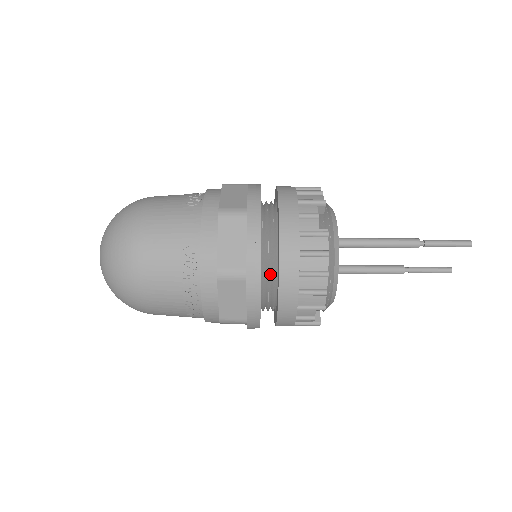
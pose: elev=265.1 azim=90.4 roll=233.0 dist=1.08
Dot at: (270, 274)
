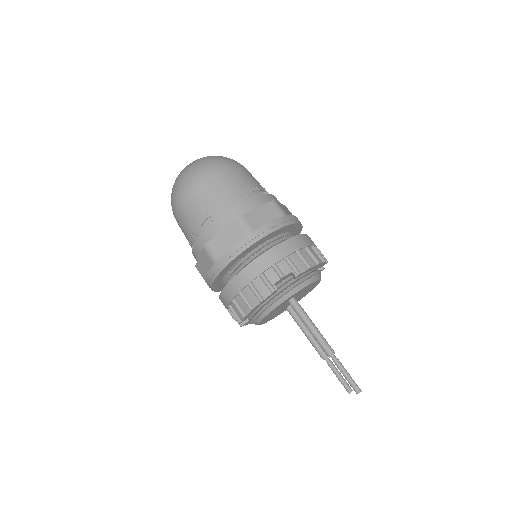
Dot at: (234, 275)
